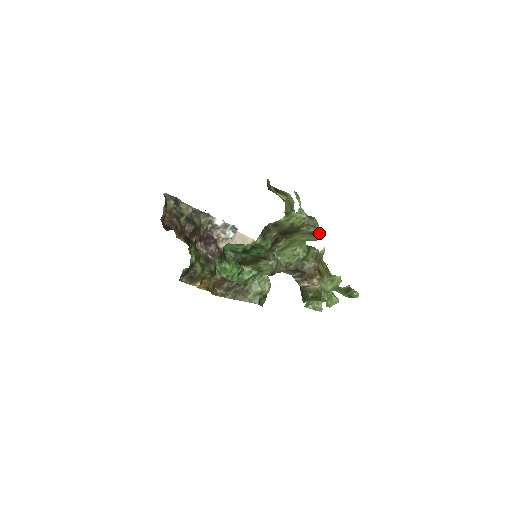
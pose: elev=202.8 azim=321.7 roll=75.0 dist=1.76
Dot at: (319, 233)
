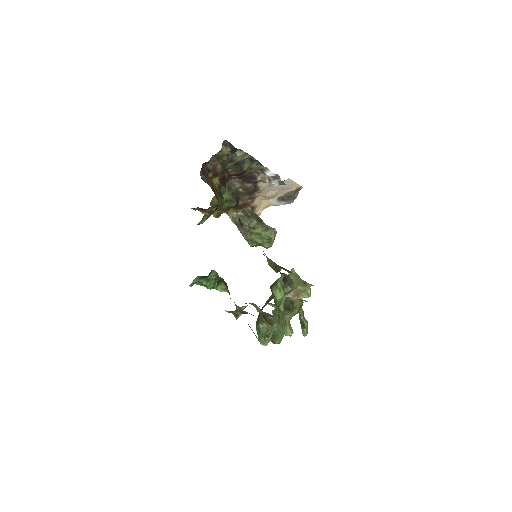
Dot at: occluded
